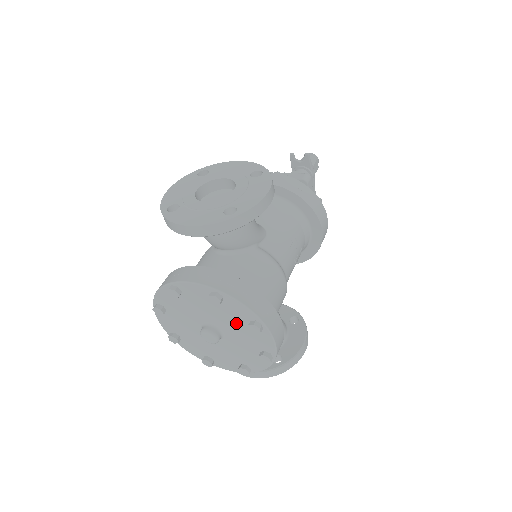
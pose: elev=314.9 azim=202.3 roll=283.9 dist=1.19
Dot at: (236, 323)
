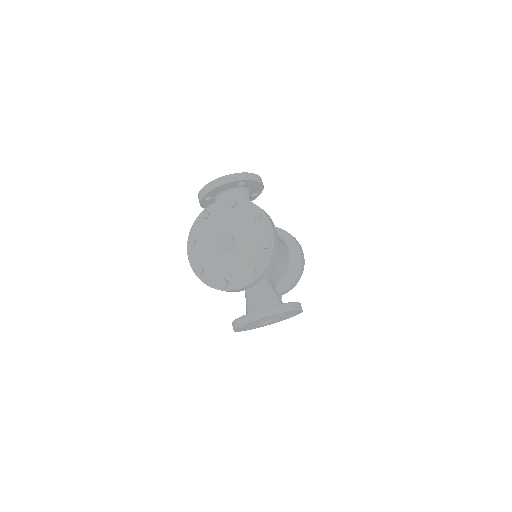
Dot at: (245, 223)
